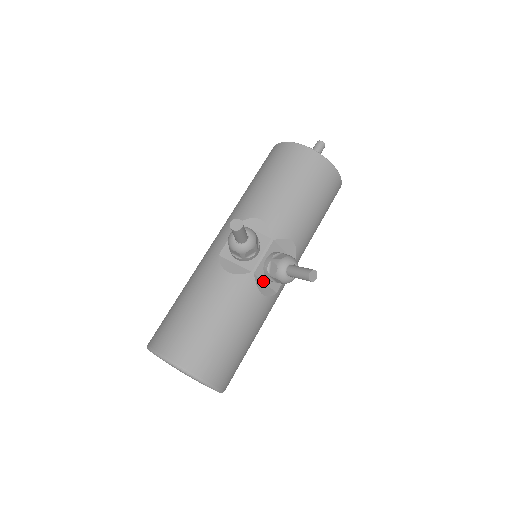
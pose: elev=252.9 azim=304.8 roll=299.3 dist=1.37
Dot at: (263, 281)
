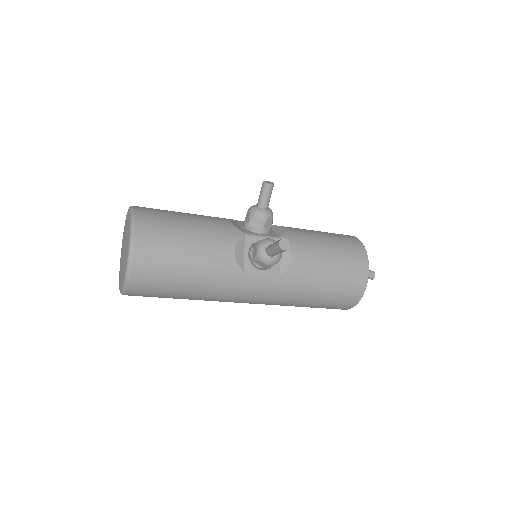
Dot at: (245, 250)
